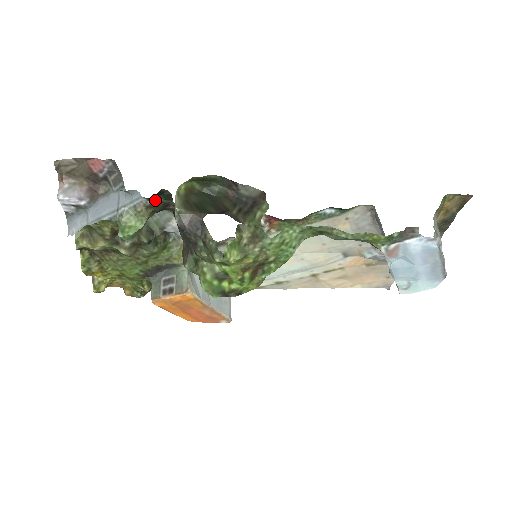
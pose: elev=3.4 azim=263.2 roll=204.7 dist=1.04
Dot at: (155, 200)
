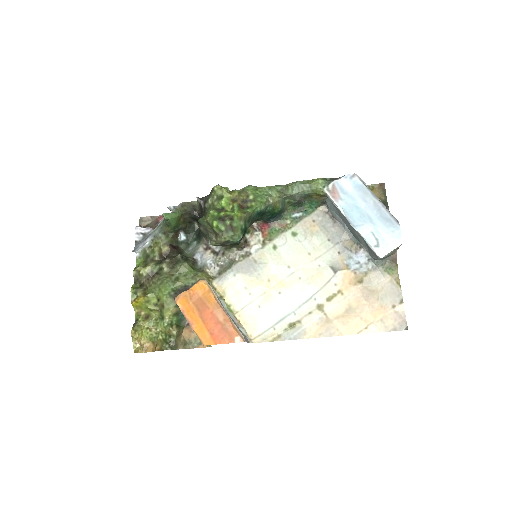
Dot at: (190, 238)
